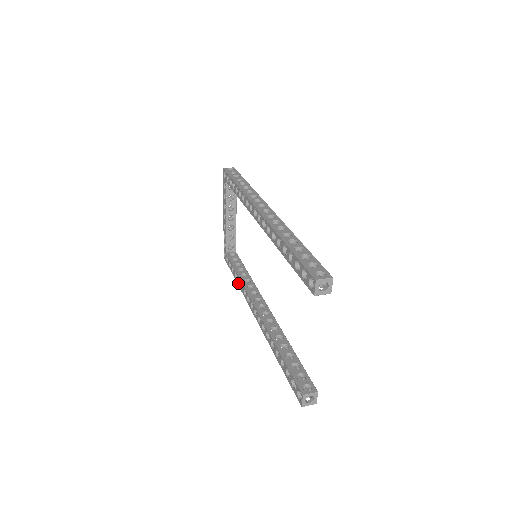
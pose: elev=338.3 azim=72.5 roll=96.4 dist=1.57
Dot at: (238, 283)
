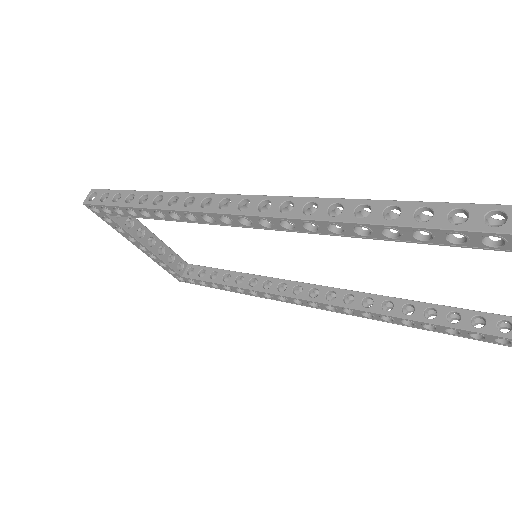
Dot at: (242, 293)
